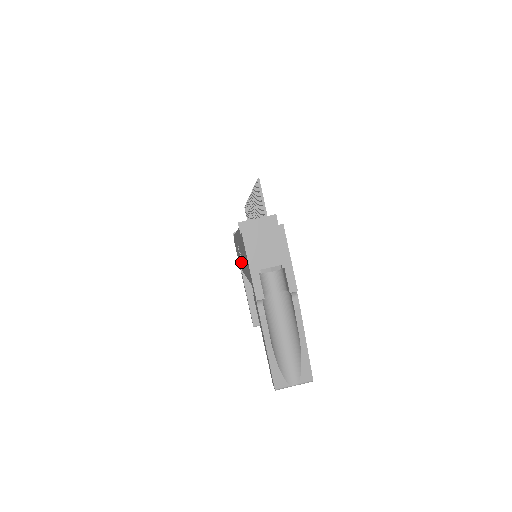
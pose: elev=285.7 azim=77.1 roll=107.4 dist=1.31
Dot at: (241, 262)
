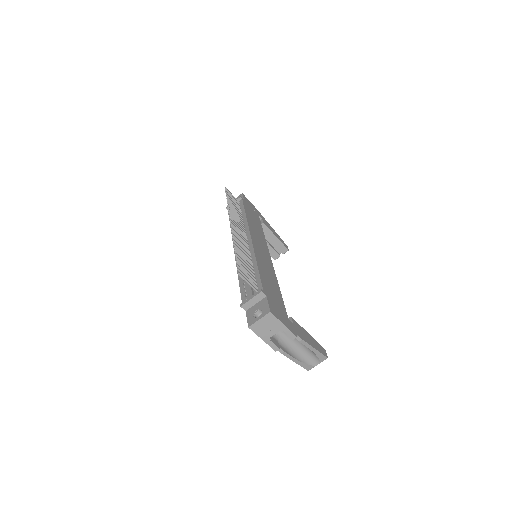
Dot at: occluded
